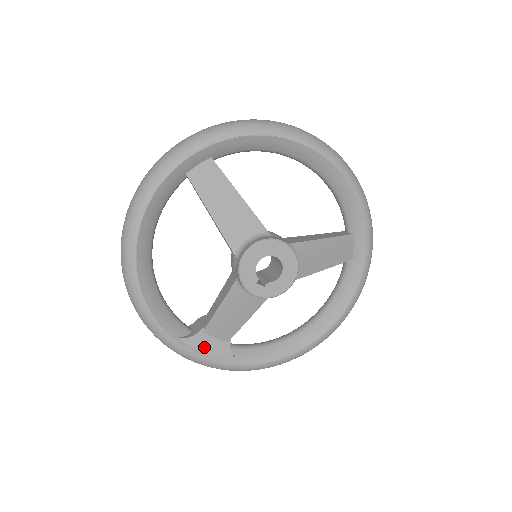
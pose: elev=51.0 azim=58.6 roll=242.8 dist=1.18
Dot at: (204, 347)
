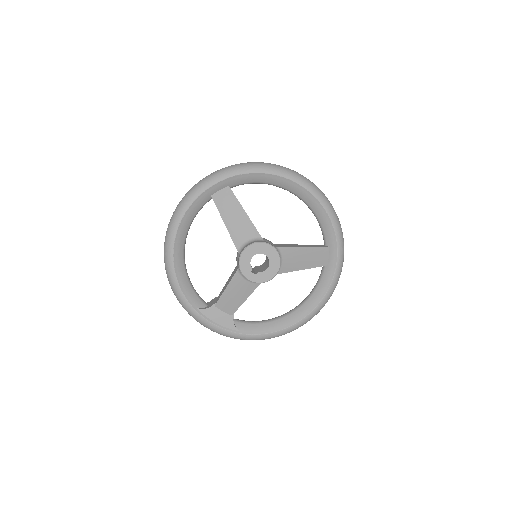
Dot at: (215, 317)
